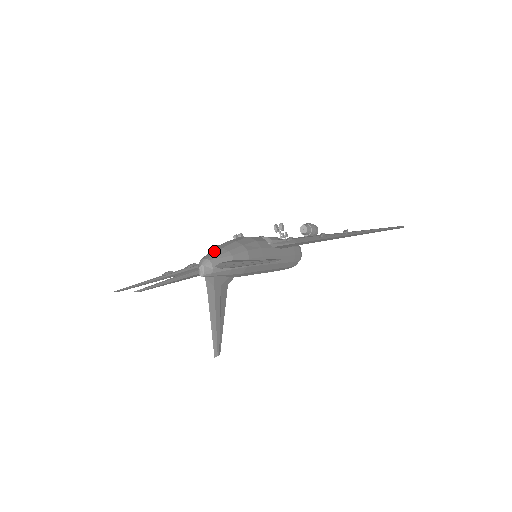
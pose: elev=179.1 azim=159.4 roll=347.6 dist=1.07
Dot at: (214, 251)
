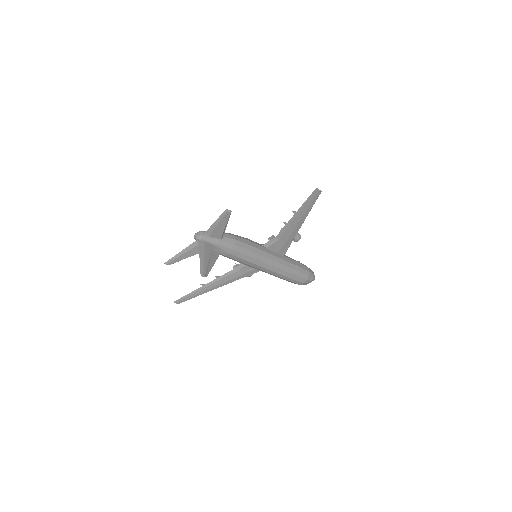
Dot at: occluded
